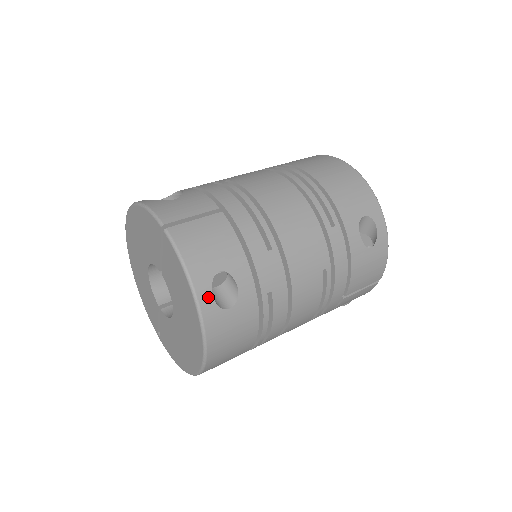
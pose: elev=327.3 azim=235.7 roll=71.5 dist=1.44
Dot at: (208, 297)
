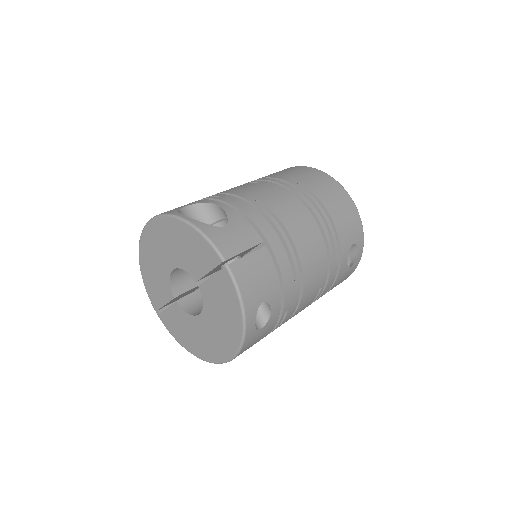
Dot at: (252, 323)
